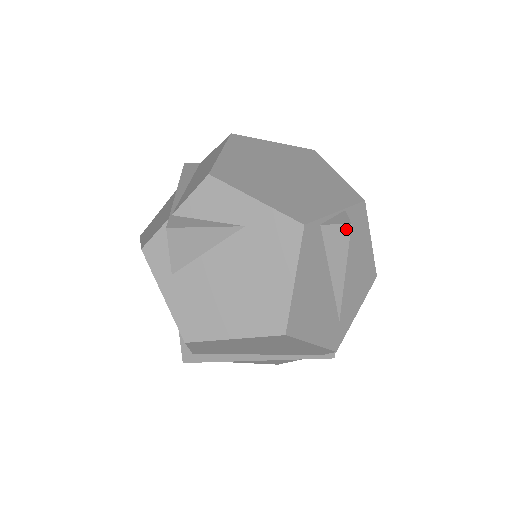
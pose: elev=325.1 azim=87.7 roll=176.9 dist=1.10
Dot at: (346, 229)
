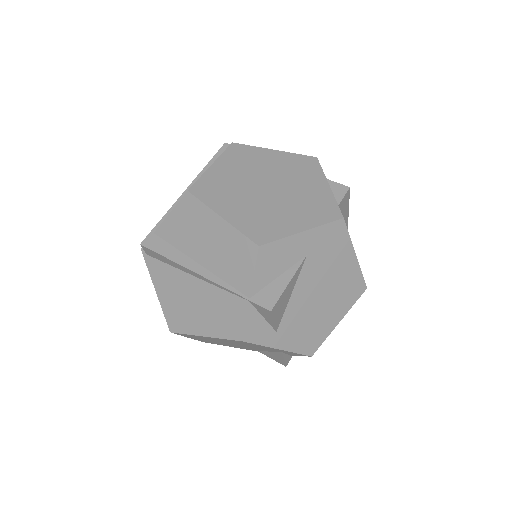
Dot at: (348, 193)
